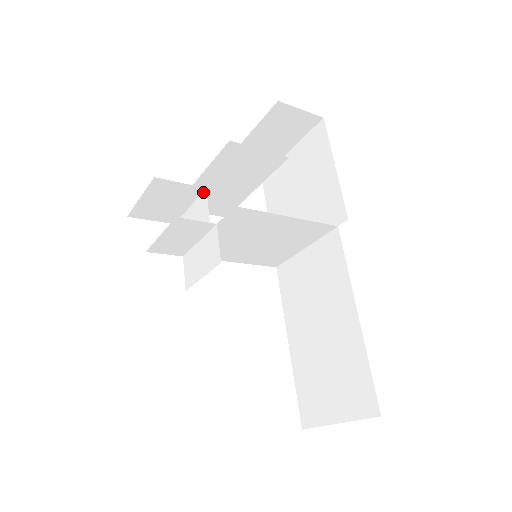
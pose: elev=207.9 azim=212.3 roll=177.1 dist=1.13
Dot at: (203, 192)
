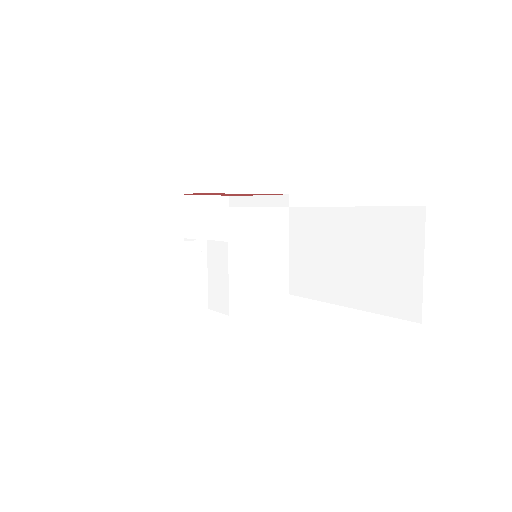
Dot at: occluded
